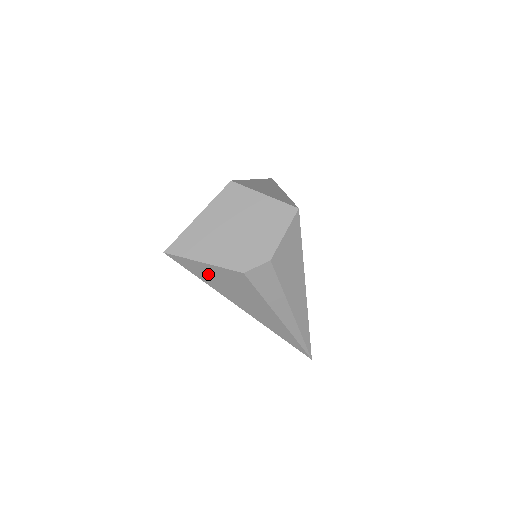
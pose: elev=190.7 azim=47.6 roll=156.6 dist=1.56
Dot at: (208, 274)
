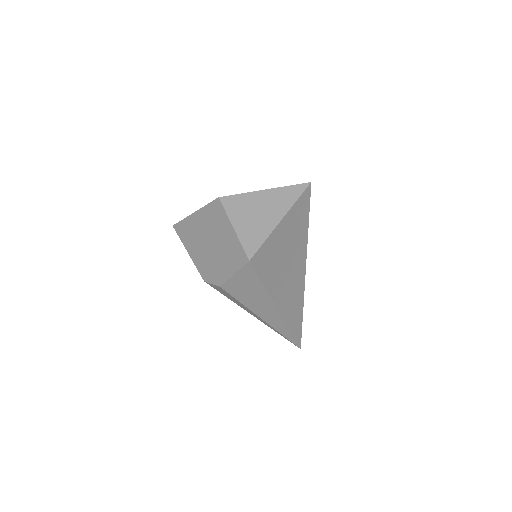
Dot at: occluded
